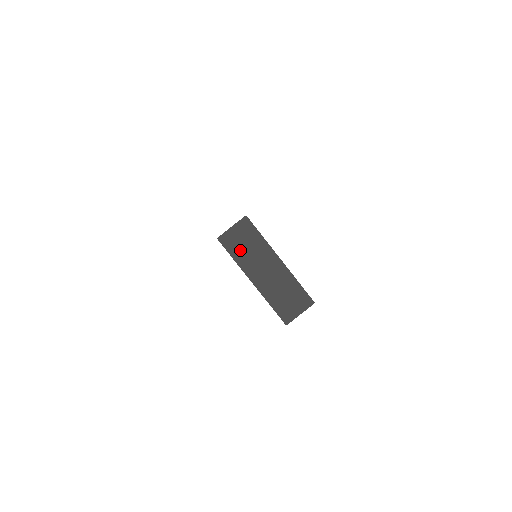
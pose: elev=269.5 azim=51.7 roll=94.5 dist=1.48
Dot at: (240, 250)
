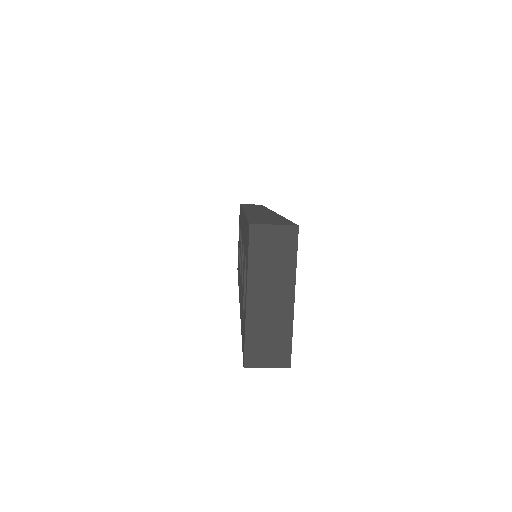
Dot at: (263, 255)
